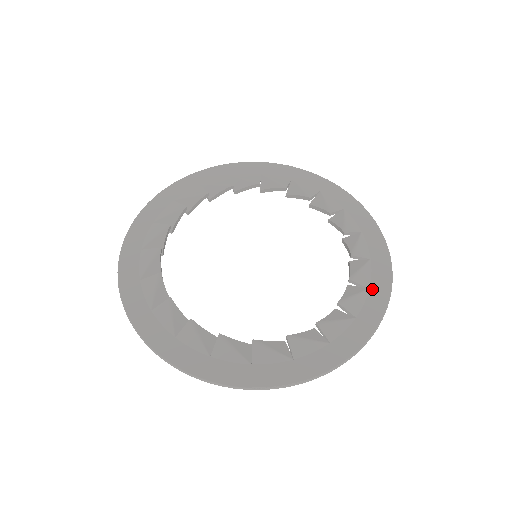
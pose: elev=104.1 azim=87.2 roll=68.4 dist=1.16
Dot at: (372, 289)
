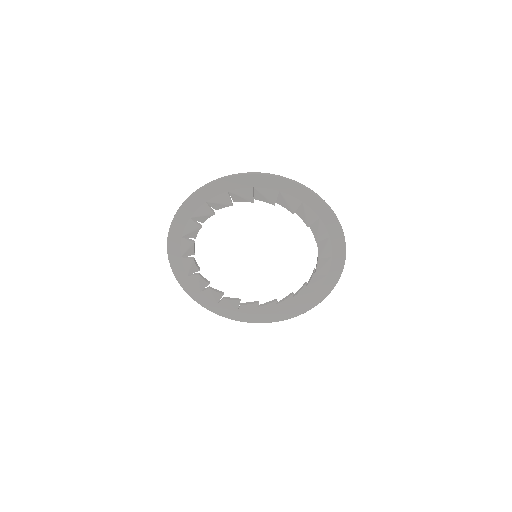
Dot at: (318, 292)
